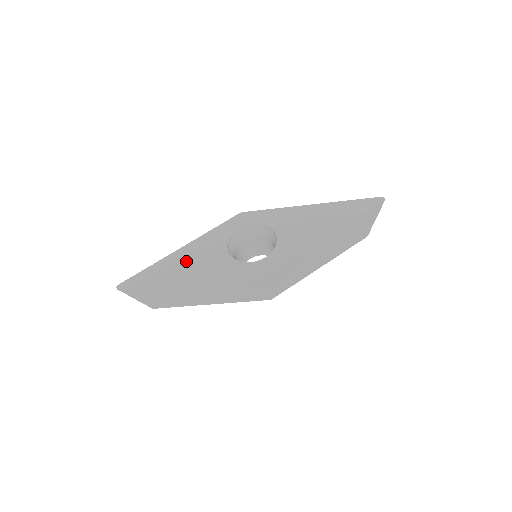
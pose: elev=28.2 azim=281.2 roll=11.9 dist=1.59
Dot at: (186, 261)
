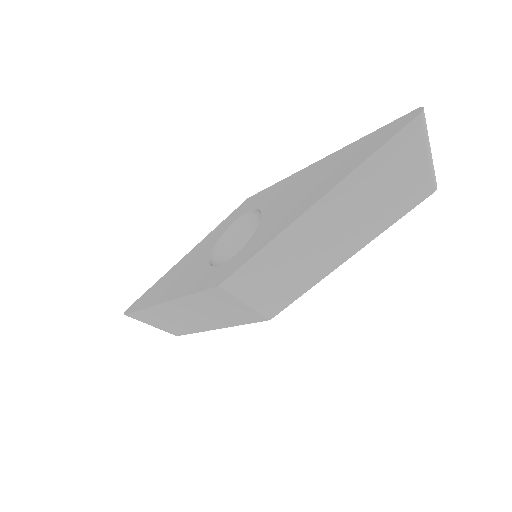
Dot at: (176, 274)
